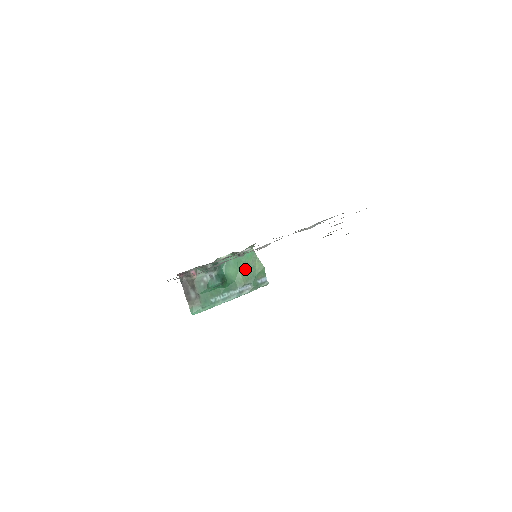
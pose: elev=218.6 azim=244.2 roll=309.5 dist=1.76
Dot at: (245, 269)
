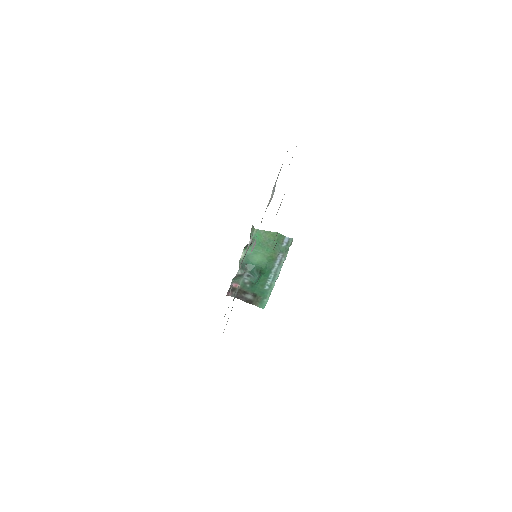
Dot at: (265, 247)
